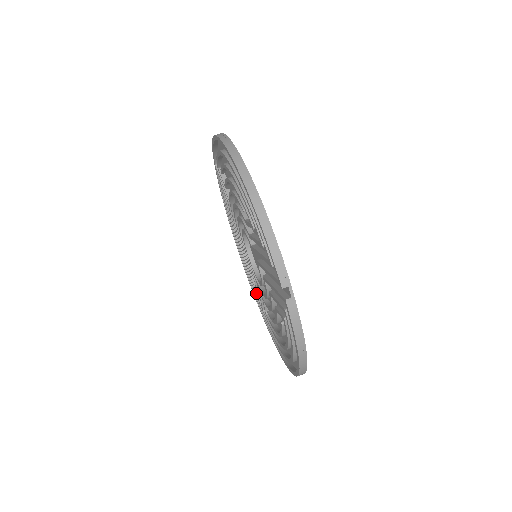
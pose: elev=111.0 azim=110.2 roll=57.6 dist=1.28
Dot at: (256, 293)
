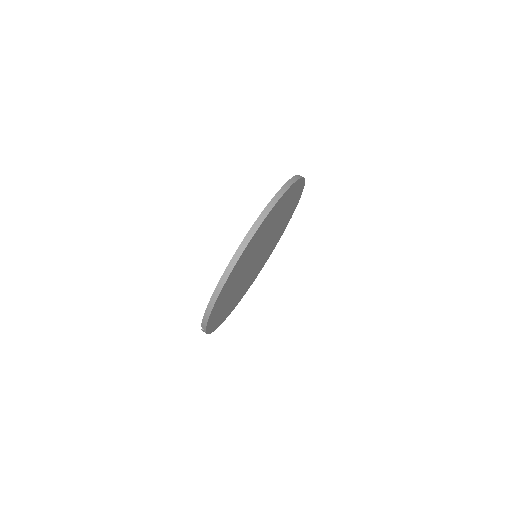
Dot at: occluded
